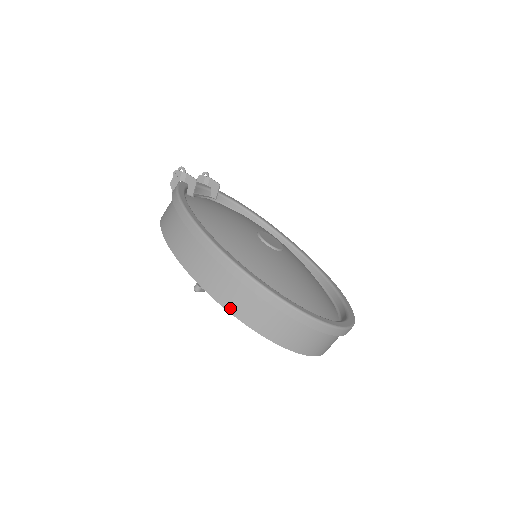
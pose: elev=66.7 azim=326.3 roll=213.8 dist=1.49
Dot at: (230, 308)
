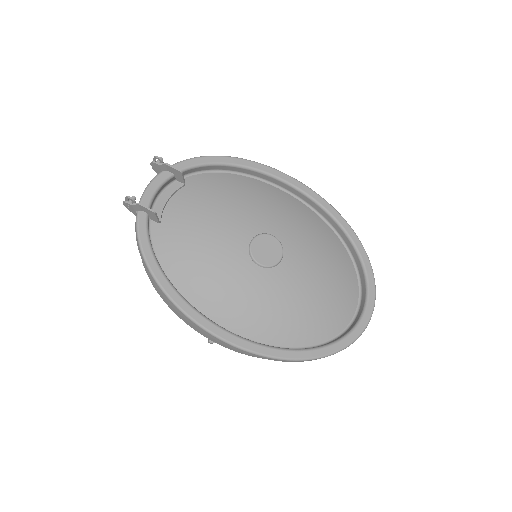
Dot at: (248, 355)
